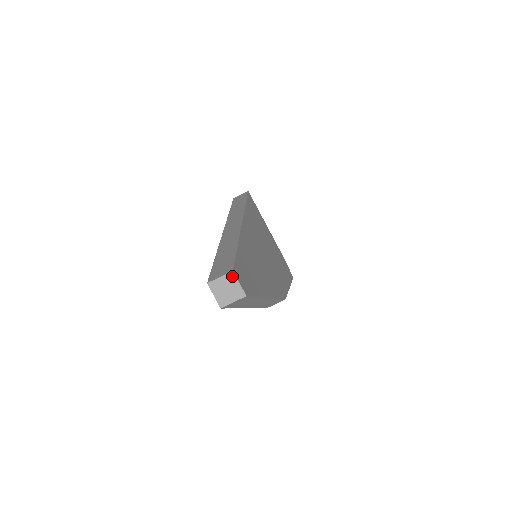
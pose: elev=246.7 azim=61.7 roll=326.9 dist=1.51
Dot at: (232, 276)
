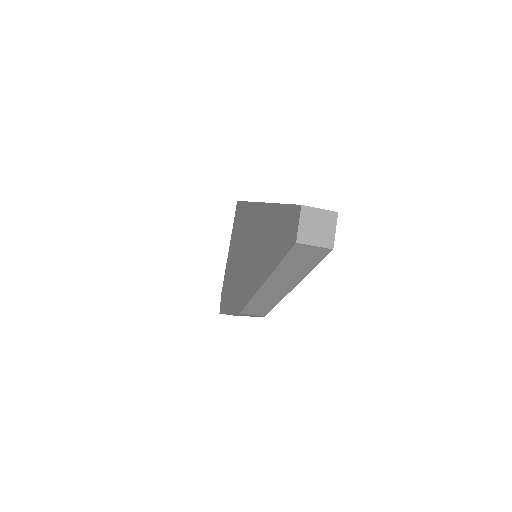
Dot at: (333, 217)
